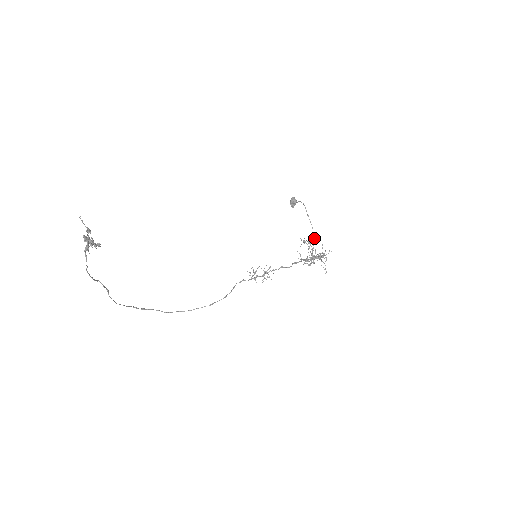
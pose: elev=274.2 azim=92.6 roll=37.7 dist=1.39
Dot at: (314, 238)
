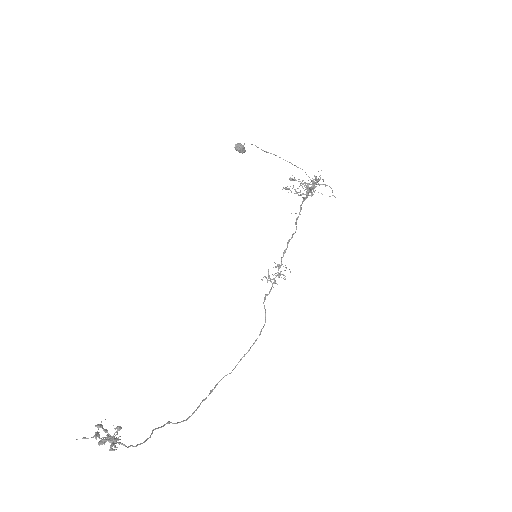
Dot at: occluded
